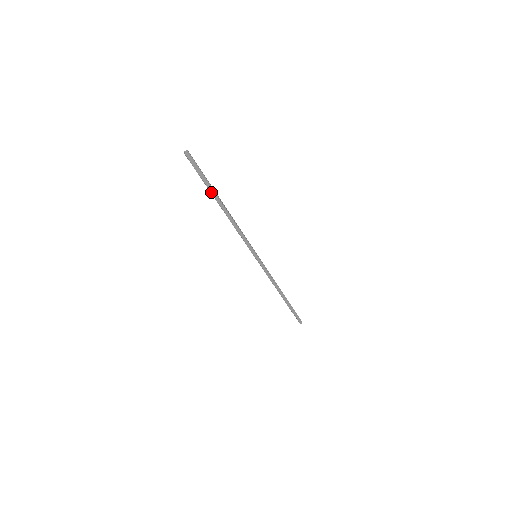
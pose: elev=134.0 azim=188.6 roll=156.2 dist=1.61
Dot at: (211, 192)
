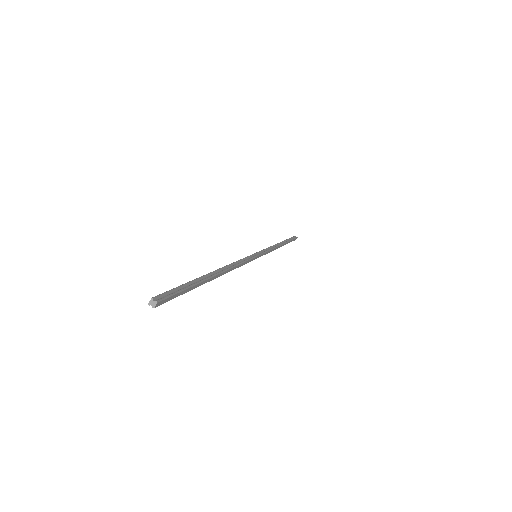
Dot at: occluded
